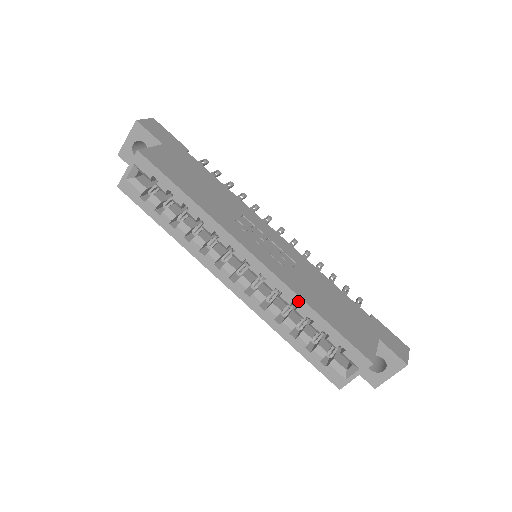
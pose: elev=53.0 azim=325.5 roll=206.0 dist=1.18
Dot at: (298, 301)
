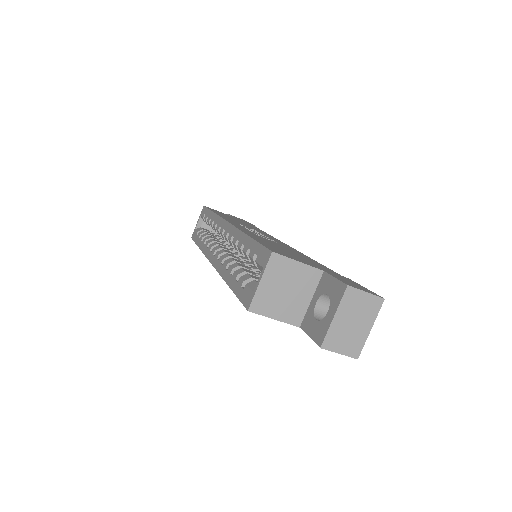
Dot at: (240, 235)
